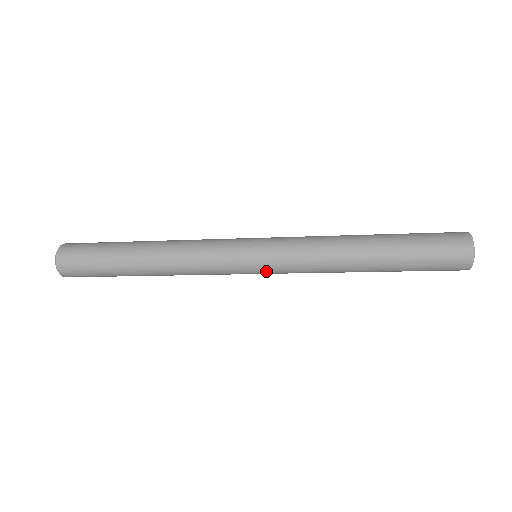
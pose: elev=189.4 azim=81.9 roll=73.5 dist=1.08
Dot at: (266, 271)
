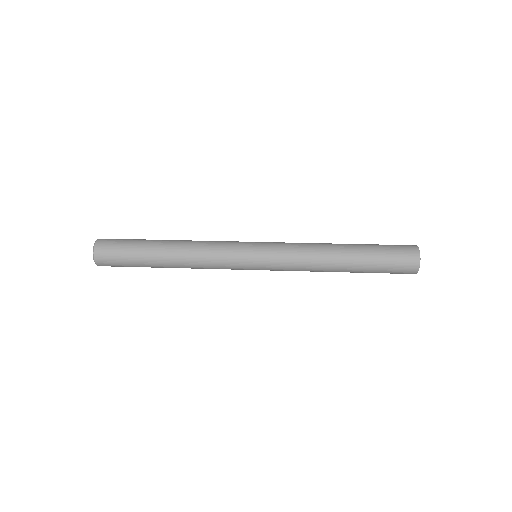
Dot at: occluded
